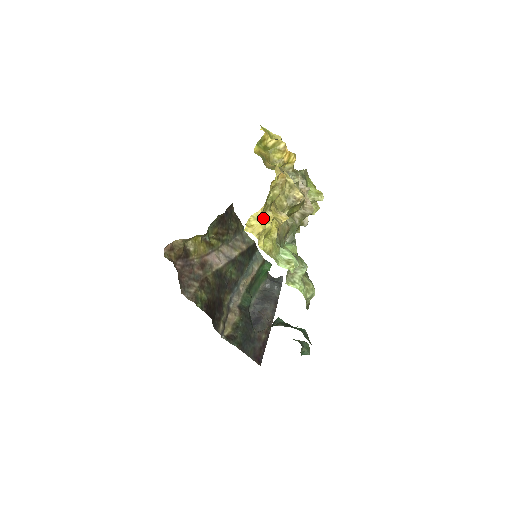
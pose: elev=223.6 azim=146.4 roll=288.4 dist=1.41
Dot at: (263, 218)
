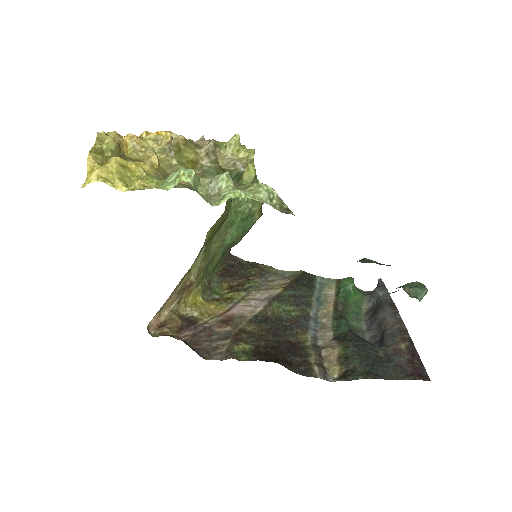
Dot at: occluded
